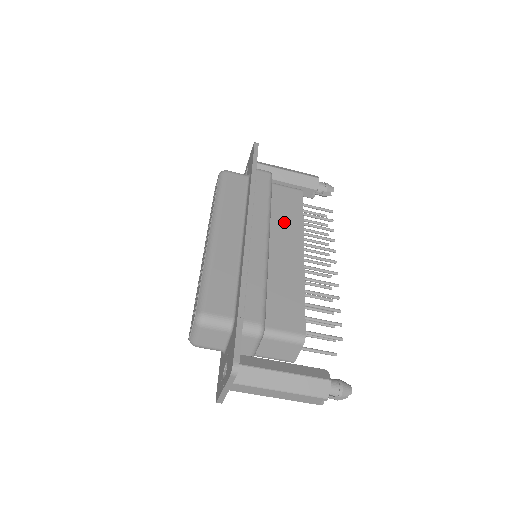
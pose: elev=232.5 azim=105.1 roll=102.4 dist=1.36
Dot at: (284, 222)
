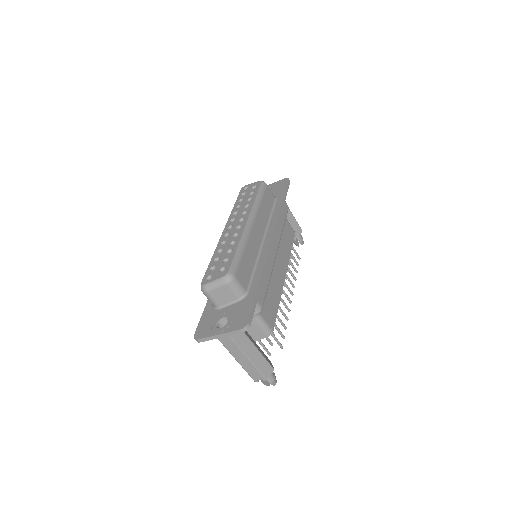
Dot at: (282, 247)
